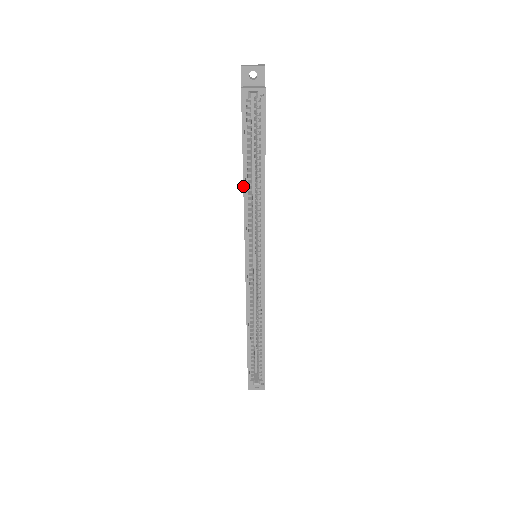
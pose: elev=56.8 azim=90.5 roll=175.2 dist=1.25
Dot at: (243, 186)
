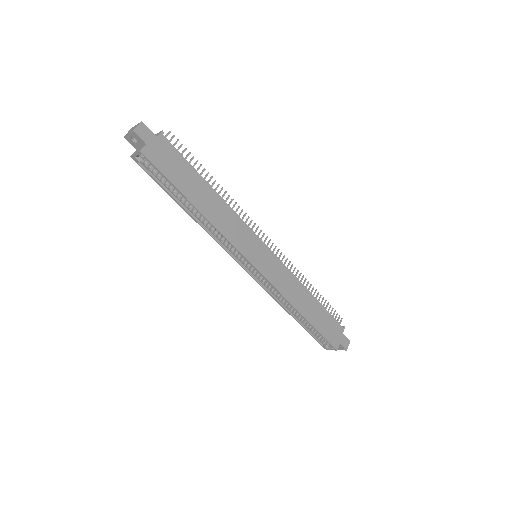
Dot at: (192, 218)
